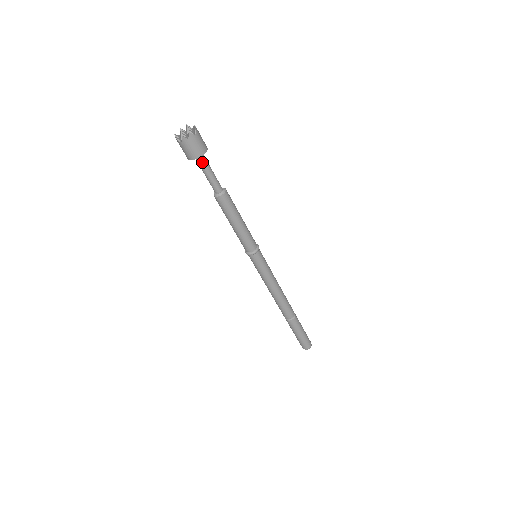
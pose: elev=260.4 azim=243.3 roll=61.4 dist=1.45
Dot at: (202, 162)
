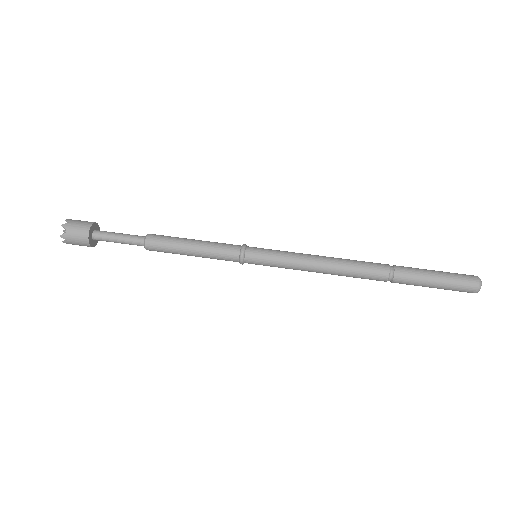
Dot at: (102, 233)
